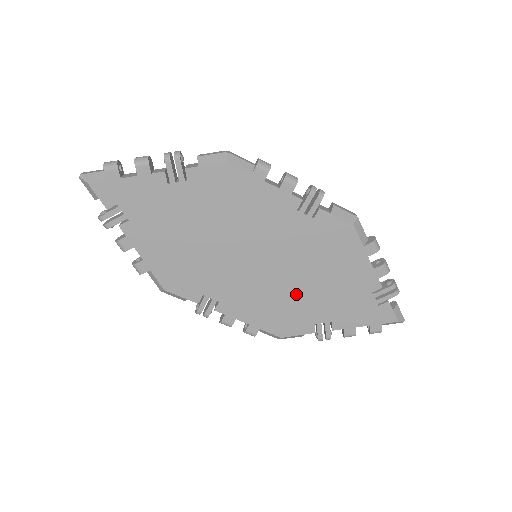
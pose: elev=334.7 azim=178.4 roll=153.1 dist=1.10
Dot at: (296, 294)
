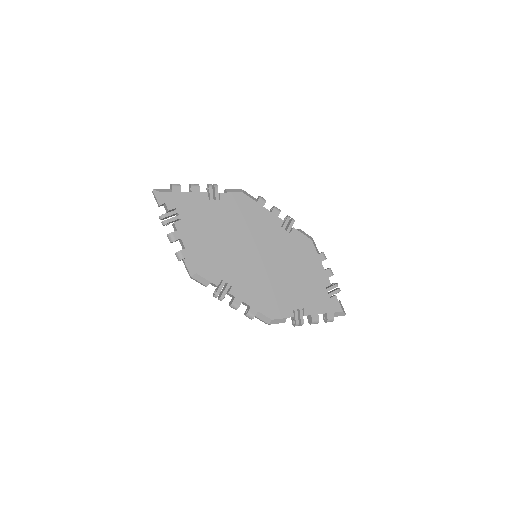
Dot at: (281, 285)
